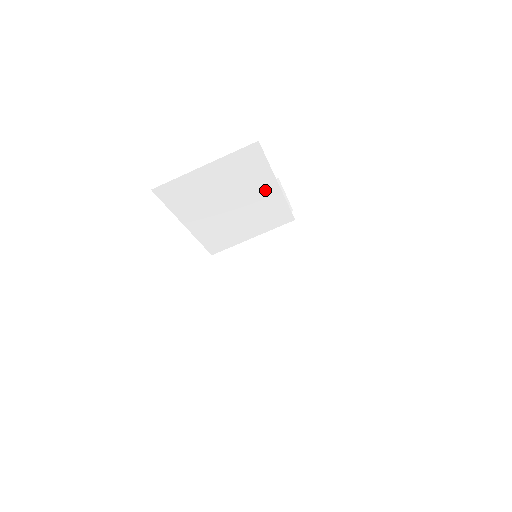
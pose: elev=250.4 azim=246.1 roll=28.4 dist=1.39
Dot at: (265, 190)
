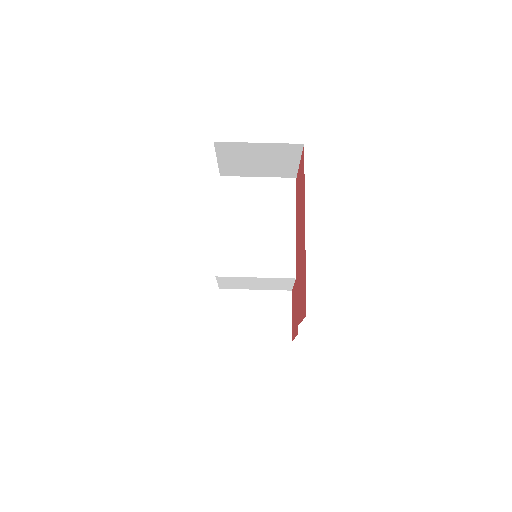
Dot at: (285, 225)
